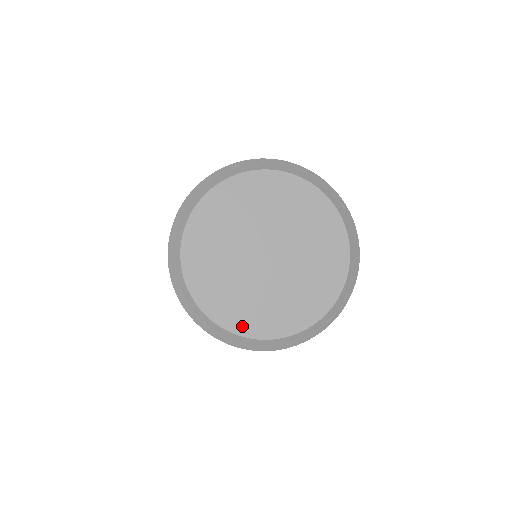
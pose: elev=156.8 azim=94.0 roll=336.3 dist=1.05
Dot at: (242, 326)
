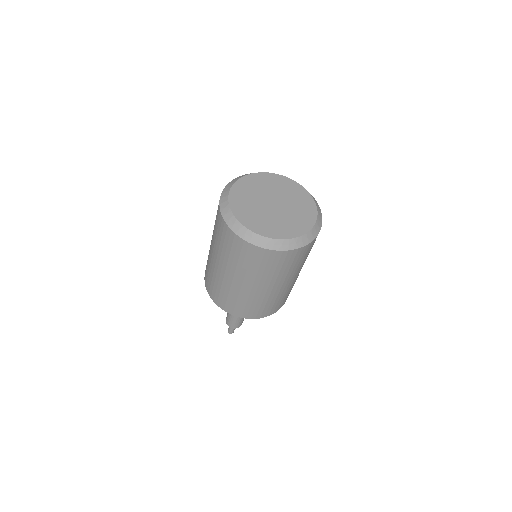
Dot at: (263, 232)
